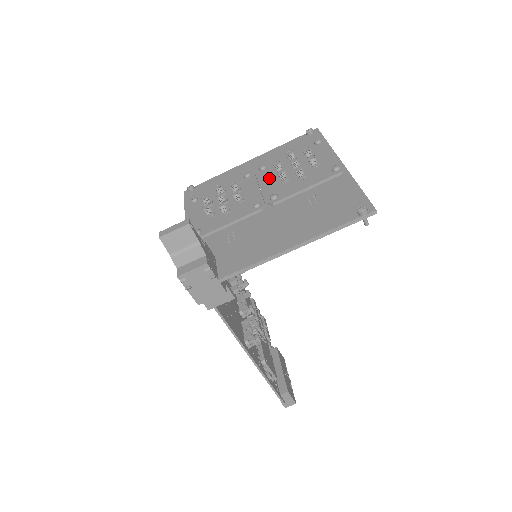
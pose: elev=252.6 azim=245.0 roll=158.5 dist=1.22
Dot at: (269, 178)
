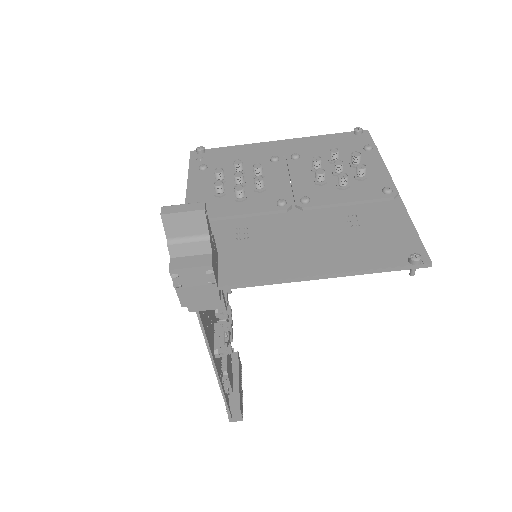
Dot at: (302, 173)
